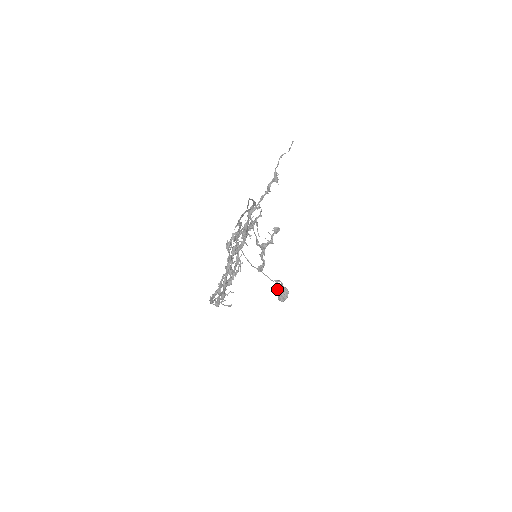
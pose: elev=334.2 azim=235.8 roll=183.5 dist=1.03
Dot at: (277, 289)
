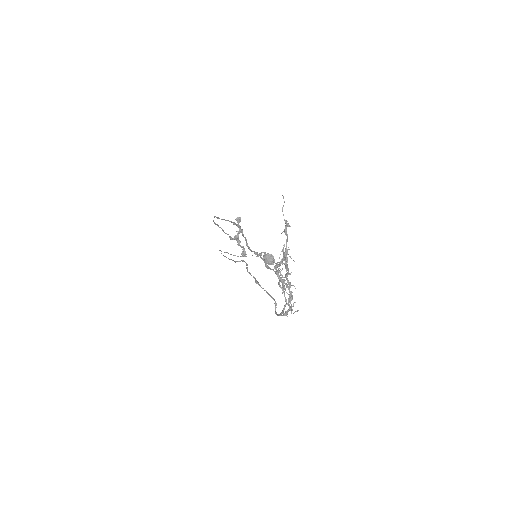
Dot at: occluded
